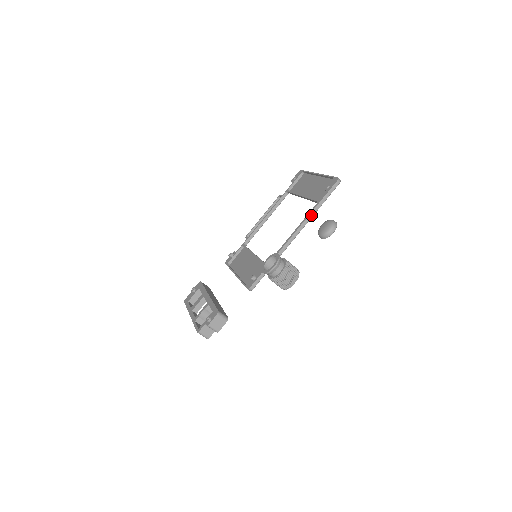
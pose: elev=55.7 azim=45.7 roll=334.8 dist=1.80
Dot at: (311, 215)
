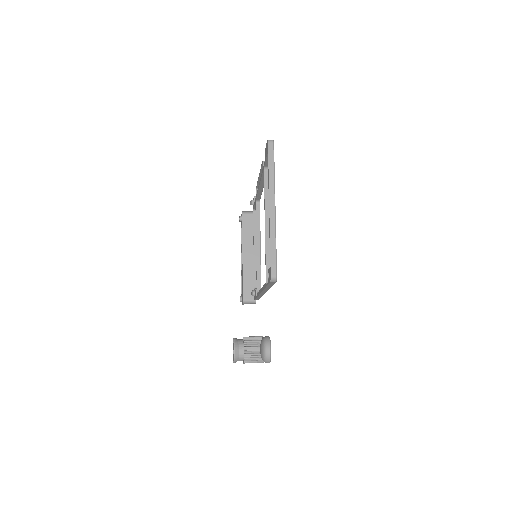
Dot at: (266, 289)
